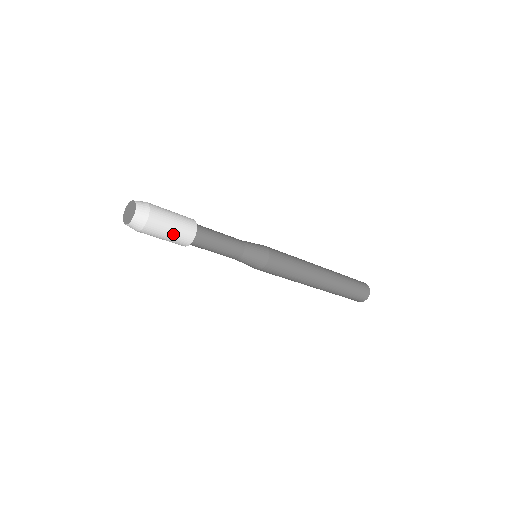
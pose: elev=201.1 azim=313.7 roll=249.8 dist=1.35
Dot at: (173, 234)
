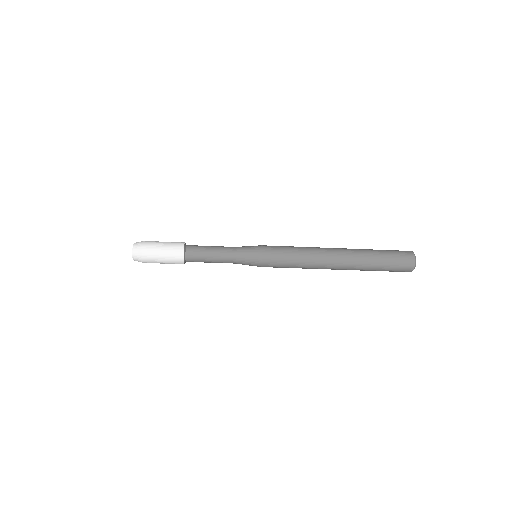
Dot at: (166, 263)
